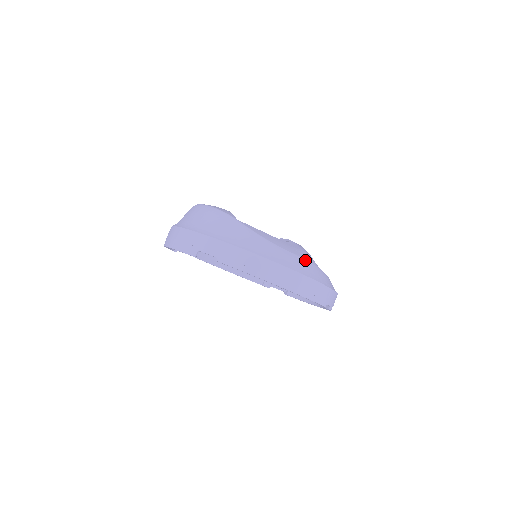
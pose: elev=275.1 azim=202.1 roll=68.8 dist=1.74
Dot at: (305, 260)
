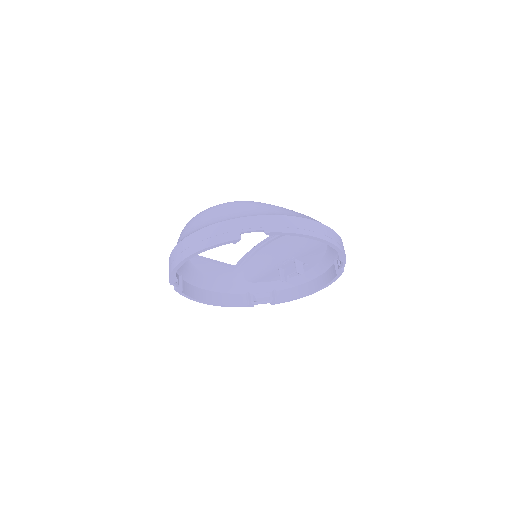
Dot at: occluded
